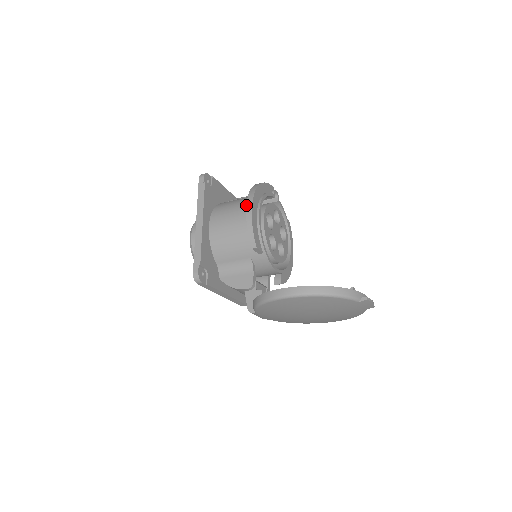
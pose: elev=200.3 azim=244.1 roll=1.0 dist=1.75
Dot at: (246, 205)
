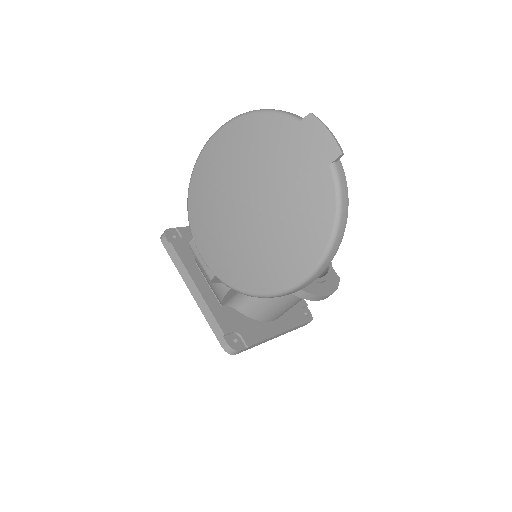
Dot at: occluded
